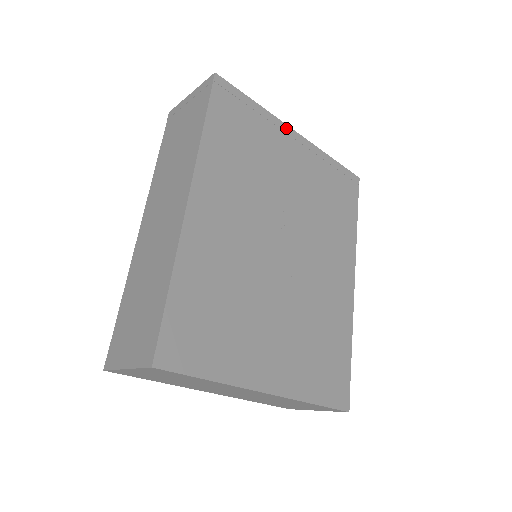
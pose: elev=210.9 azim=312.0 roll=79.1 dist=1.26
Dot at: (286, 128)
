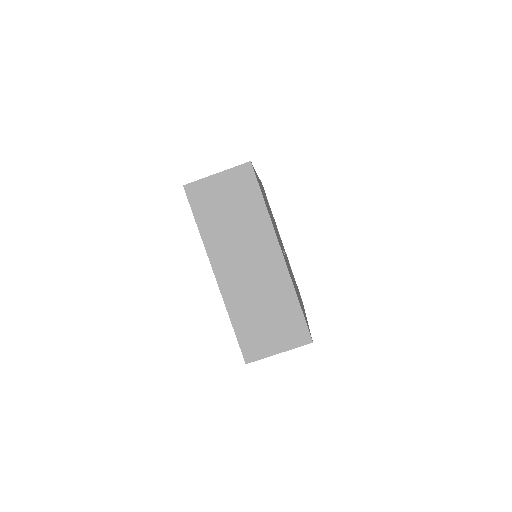
Dot at: occluded
